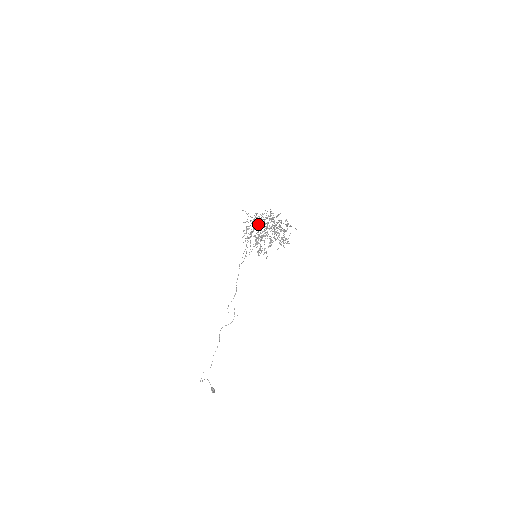
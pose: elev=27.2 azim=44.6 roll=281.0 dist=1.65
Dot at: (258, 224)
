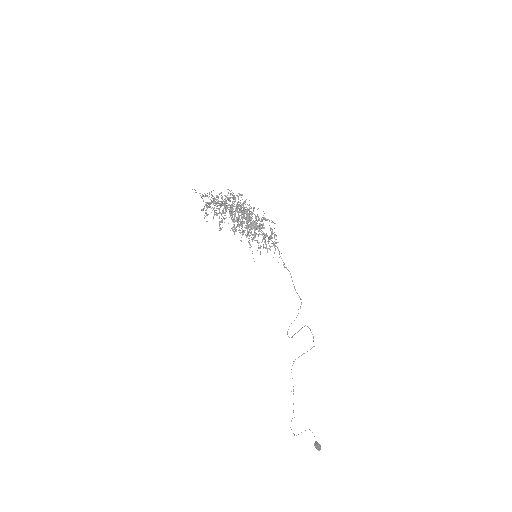
Dot at: occluded
